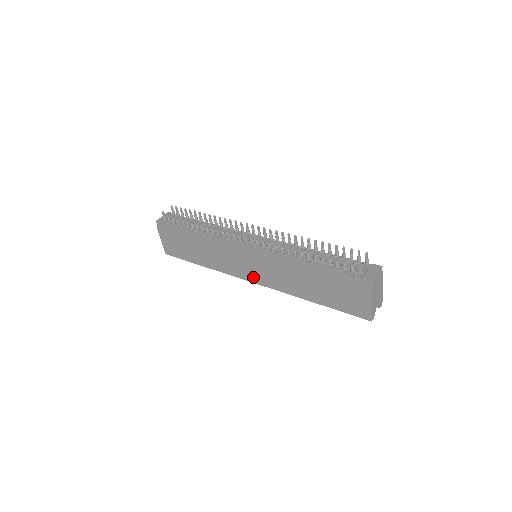
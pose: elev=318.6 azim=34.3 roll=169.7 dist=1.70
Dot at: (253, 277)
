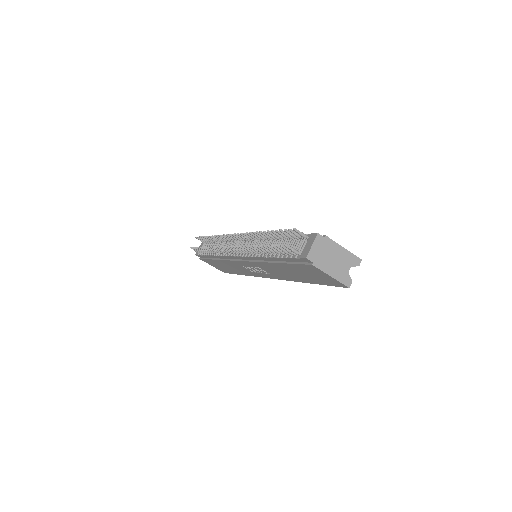
Dot at: (265, 275)
